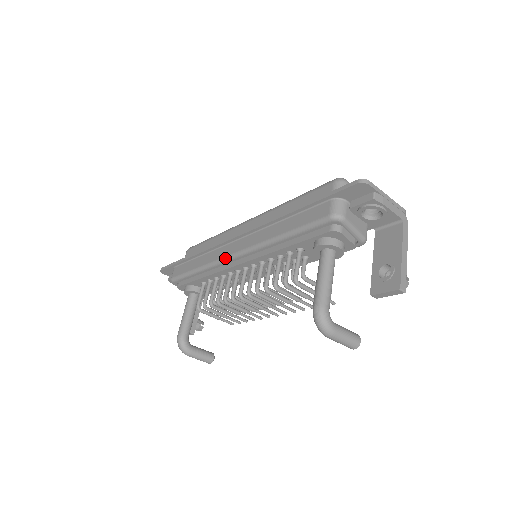
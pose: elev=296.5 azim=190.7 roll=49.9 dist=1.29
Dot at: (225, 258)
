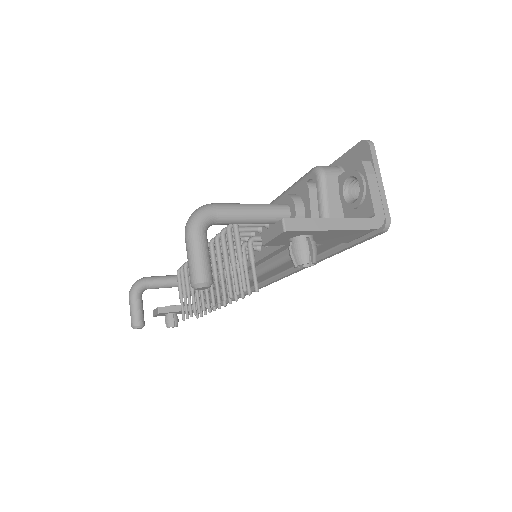
Dot at: occluded
